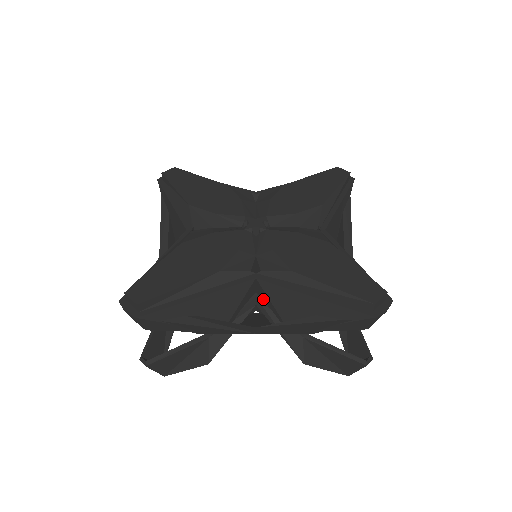
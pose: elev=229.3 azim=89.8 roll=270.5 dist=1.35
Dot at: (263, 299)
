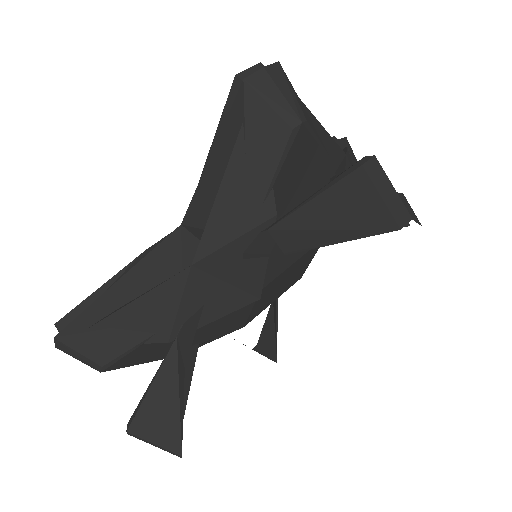
Dot at: occluded
